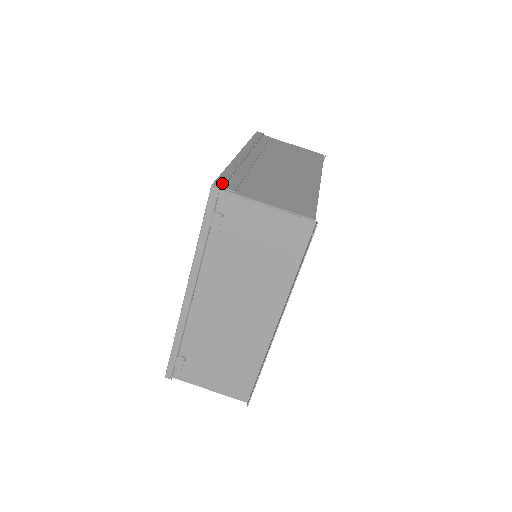
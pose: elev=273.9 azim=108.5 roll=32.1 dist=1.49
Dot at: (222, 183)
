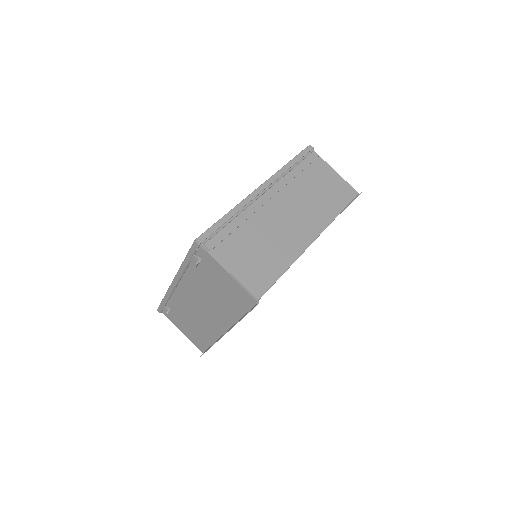
Dot at: (205, 240)
